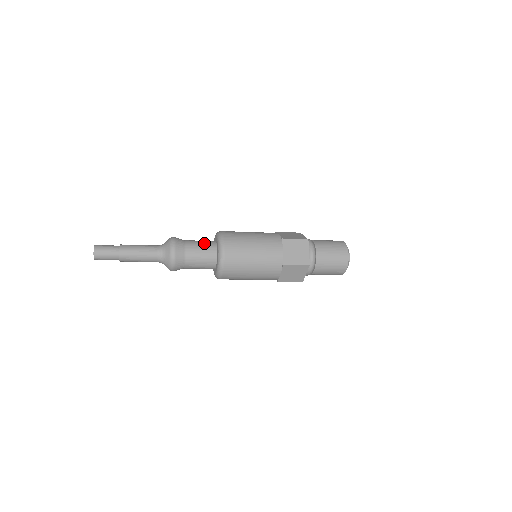
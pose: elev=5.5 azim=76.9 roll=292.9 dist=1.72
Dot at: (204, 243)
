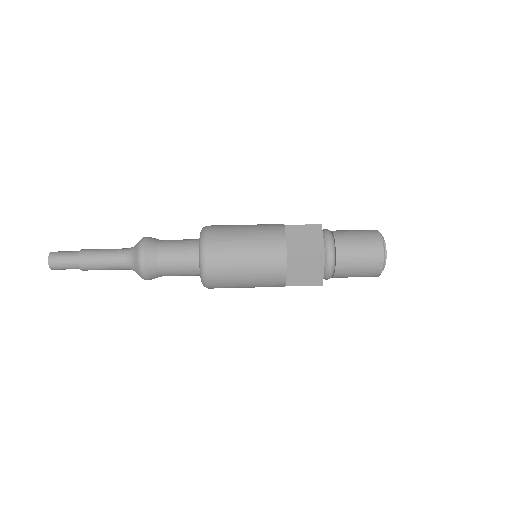
Dot at: (183, 254)
